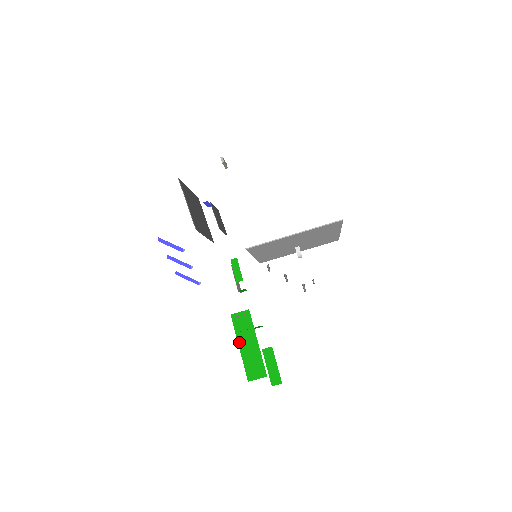
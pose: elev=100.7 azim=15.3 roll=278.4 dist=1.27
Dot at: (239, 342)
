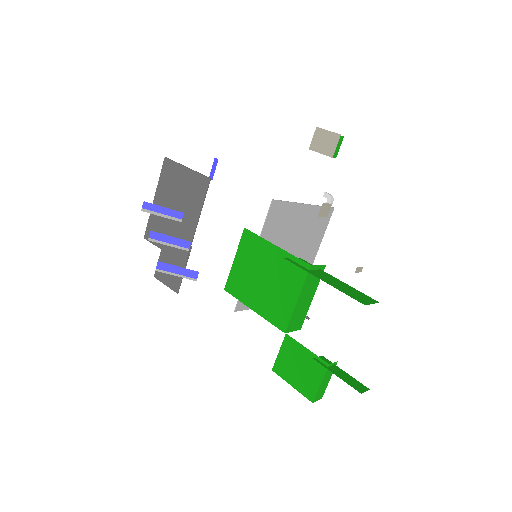
Dot at: (317, 276)
